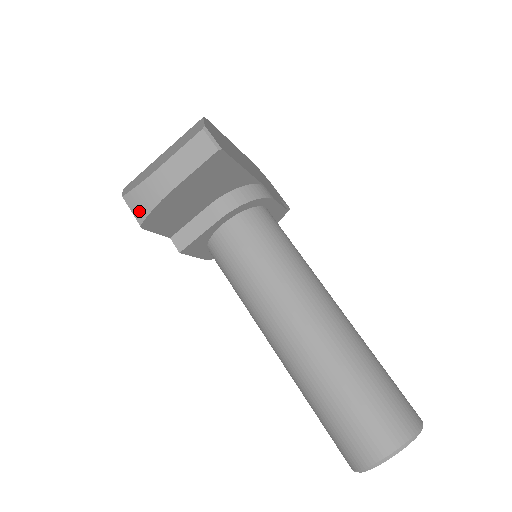
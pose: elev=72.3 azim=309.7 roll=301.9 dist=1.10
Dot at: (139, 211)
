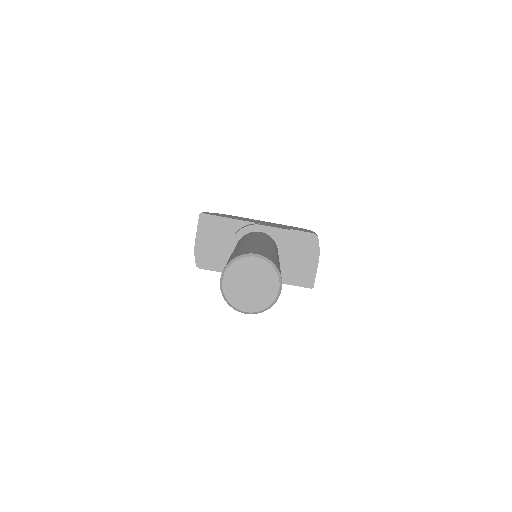
Dot at: occluded
